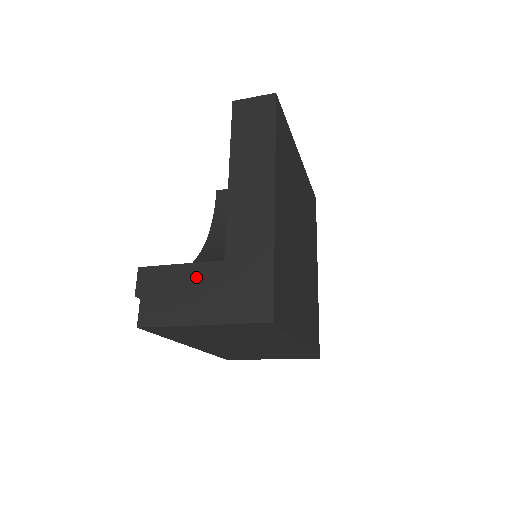
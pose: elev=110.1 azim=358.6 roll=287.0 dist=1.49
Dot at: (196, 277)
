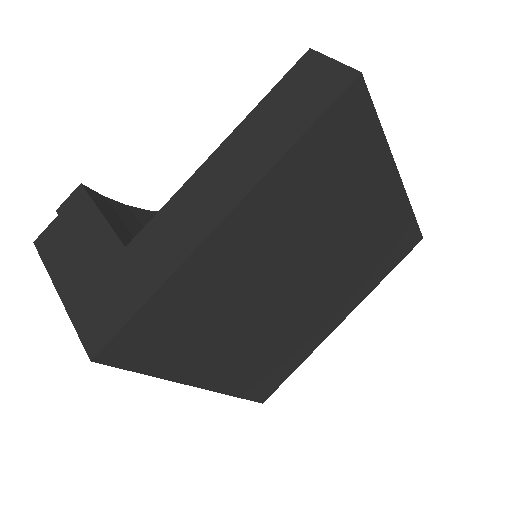
Dot at: (96, 240)
